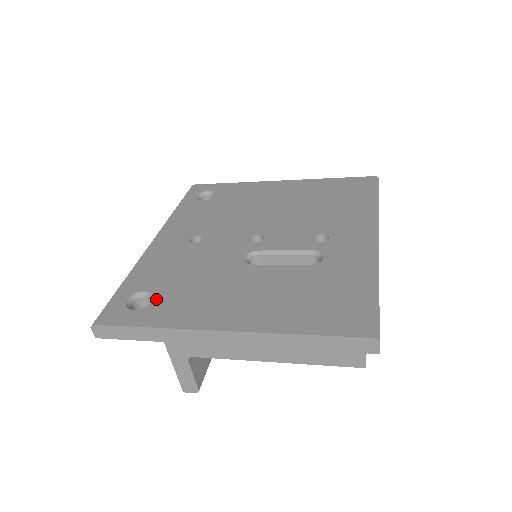
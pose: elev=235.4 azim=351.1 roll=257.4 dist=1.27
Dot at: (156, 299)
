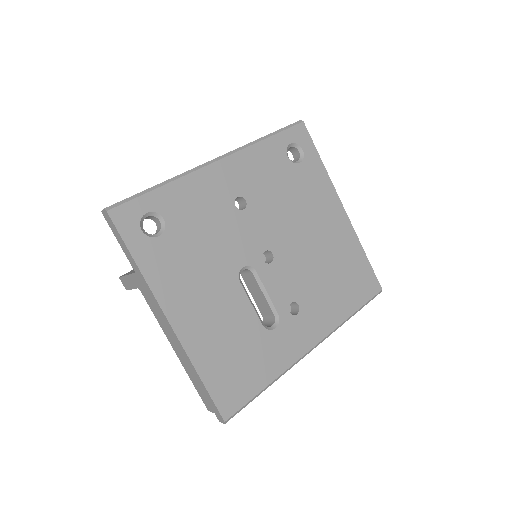
Dot at: (163, 238)
